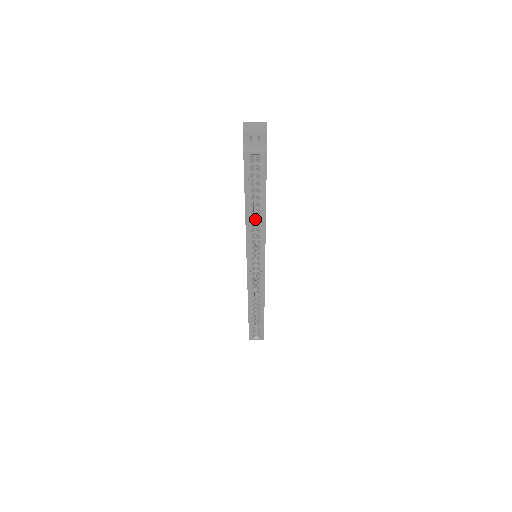
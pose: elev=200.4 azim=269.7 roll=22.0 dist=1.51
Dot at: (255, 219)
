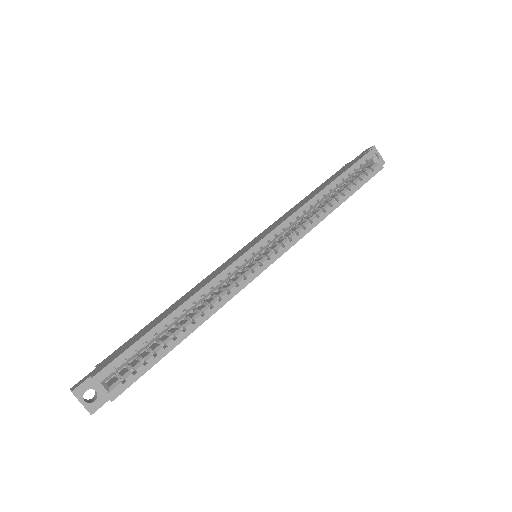
Dot at: occluded
